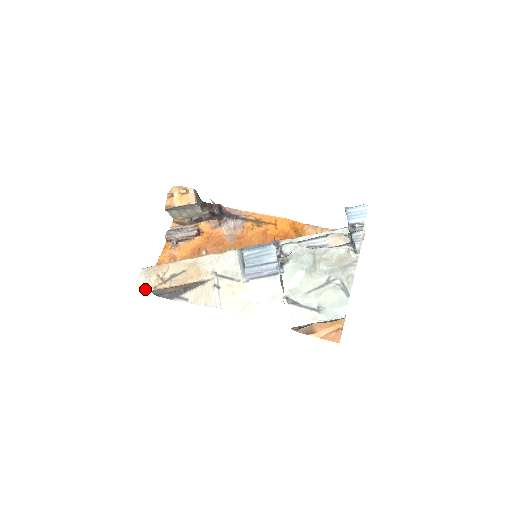
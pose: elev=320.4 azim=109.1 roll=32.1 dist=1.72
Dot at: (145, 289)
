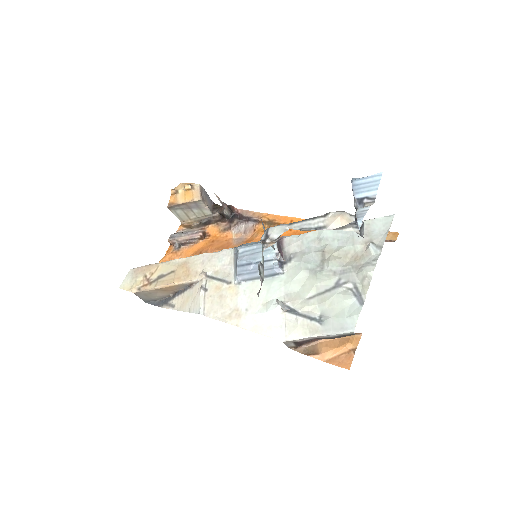
Dot at: (129, 290)
